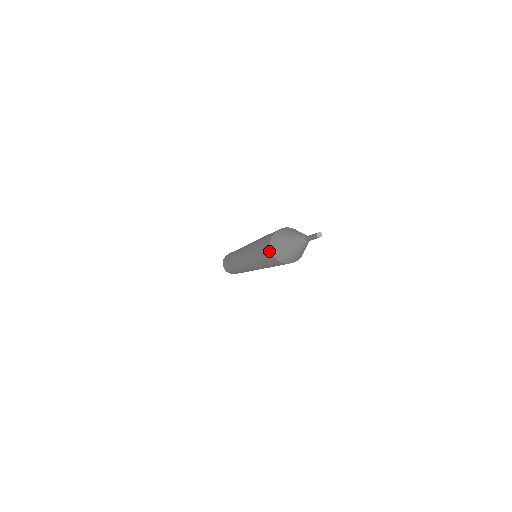
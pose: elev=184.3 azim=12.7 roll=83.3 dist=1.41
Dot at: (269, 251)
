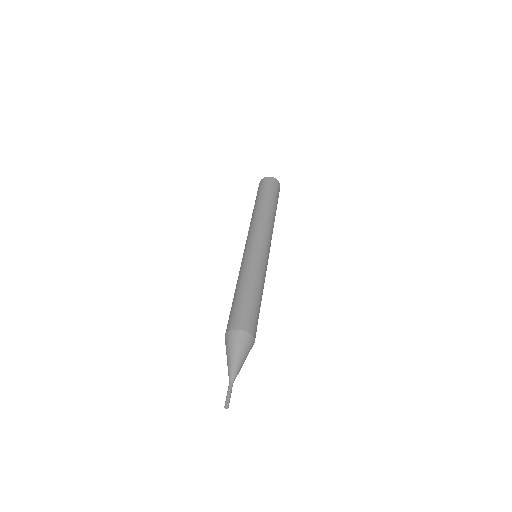
Dot at: (226, 331)
